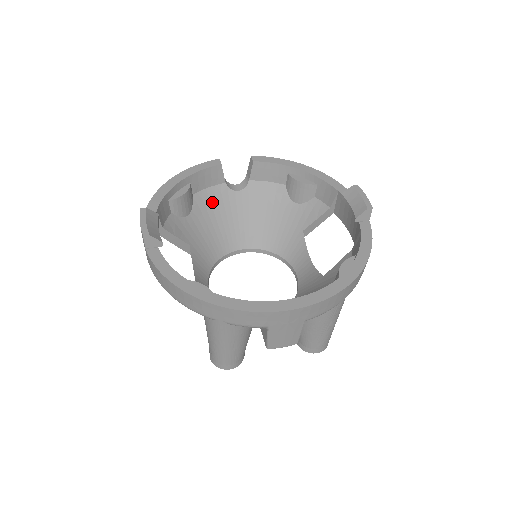
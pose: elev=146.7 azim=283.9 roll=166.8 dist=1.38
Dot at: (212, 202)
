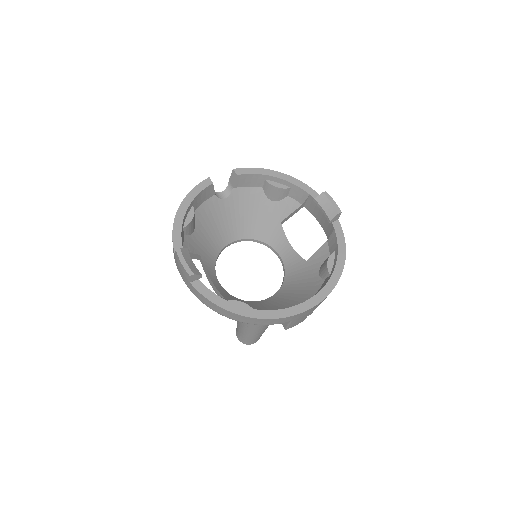
Dot at: (207, 213)
